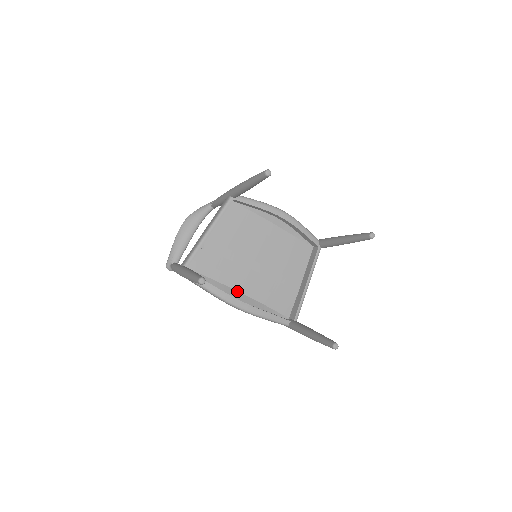
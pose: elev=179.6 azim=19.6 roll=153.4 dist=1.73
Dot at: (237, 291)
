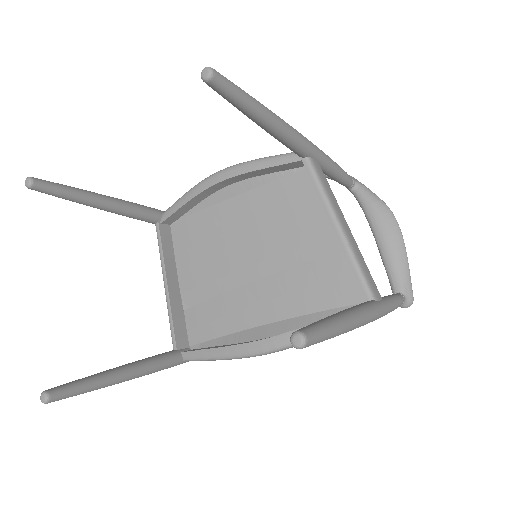
Dot at: (262, 326)
